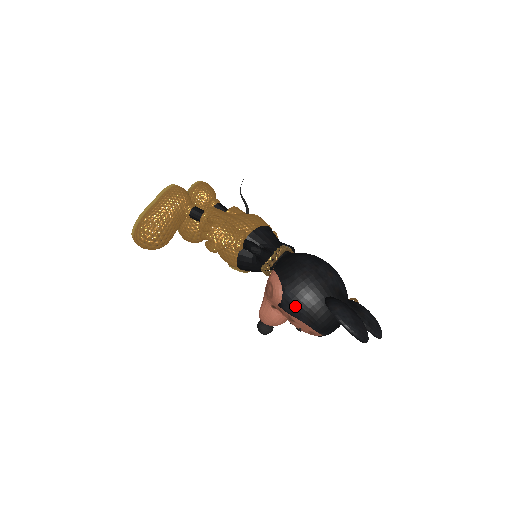
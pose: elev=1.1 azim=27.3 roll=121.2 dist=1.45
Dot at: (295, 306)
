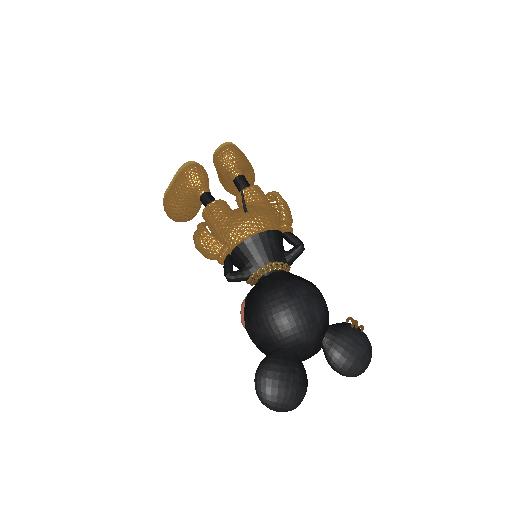
Dot at: (253, 342)
